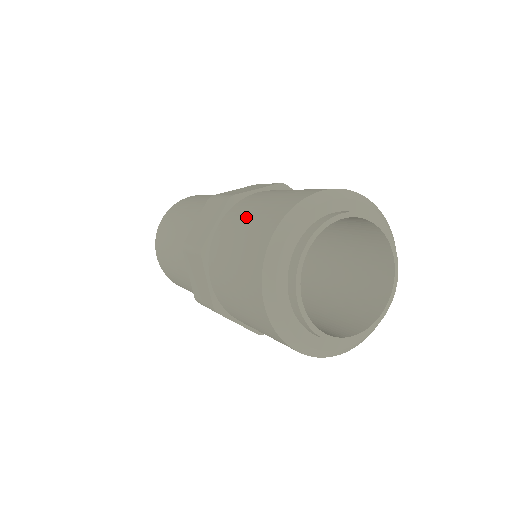
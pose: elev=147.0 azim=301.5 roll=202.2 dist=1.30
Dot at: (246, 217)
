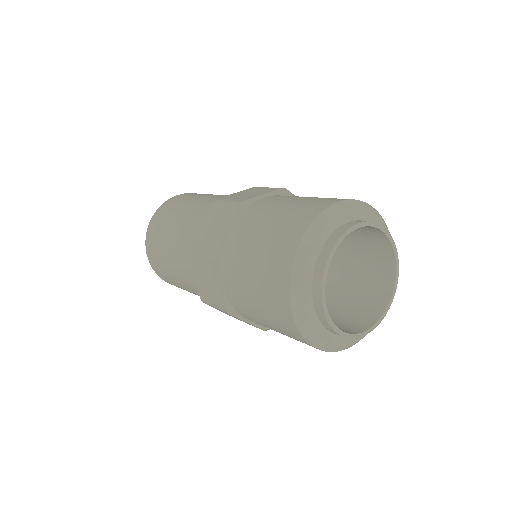
Dot at: (262, 225)
